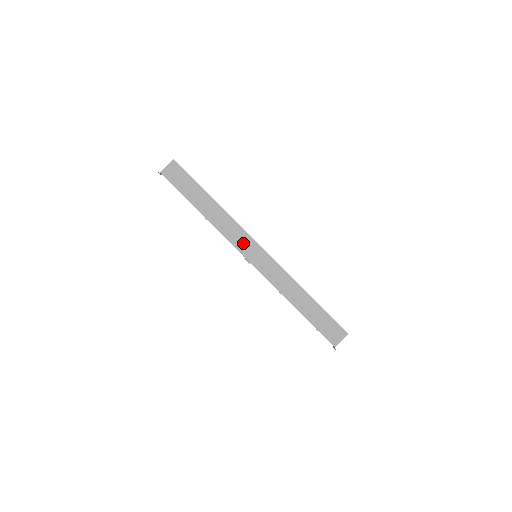
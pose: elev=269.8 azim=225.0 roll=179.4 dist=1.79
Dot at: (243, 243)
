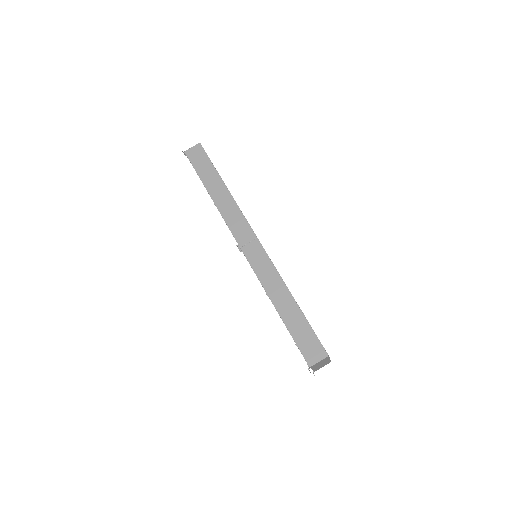
Dot at: (240, 230)
